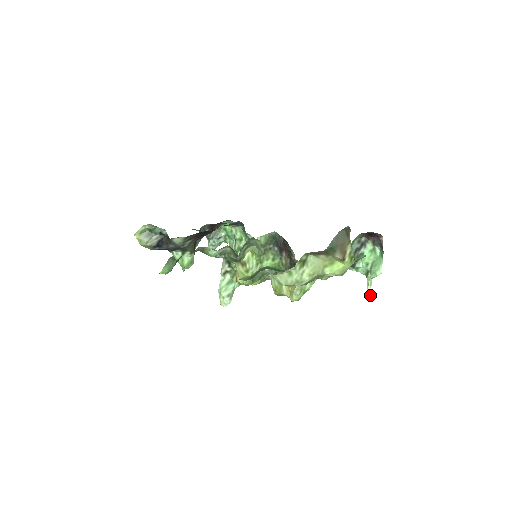
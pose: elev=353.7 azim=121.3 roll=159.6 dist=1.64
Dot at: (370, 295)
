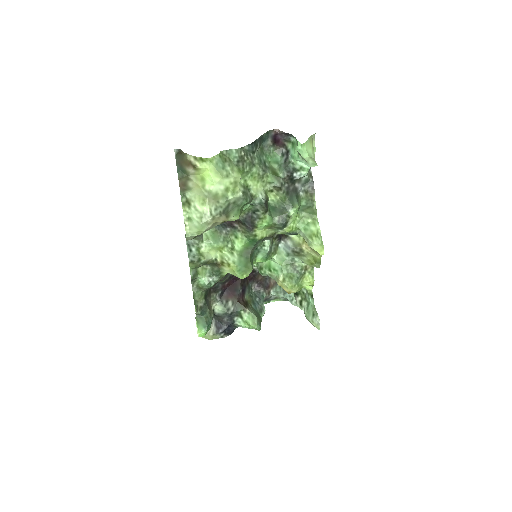
Dot at: occluded
